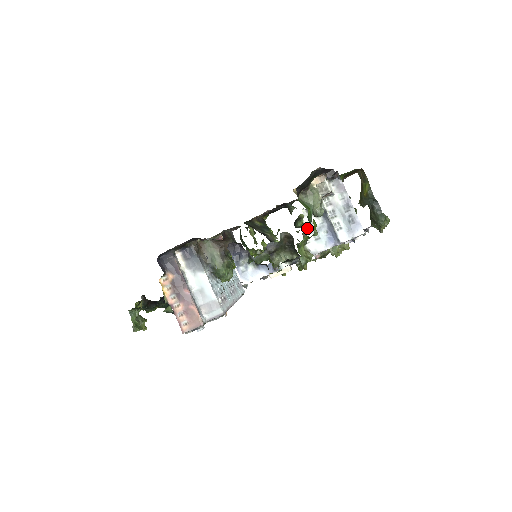
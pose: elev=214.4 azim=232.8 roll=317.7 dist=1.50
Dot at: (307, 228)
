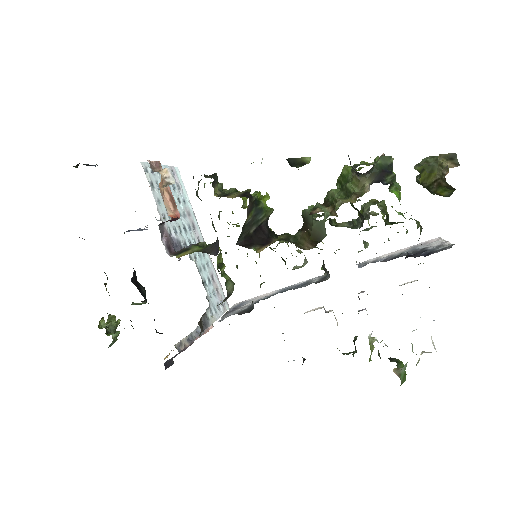
Dot at: occluded
